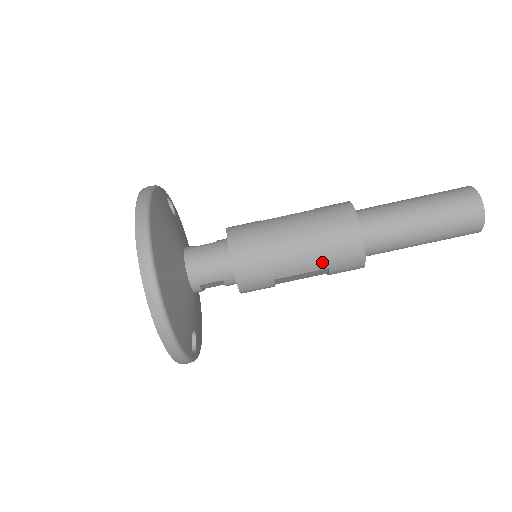
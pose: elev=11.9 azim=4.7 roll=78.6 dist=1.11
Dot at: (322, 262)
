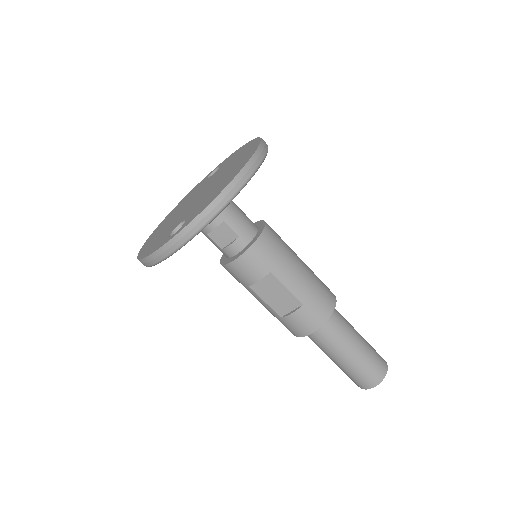
Dot at: (305, 295)
